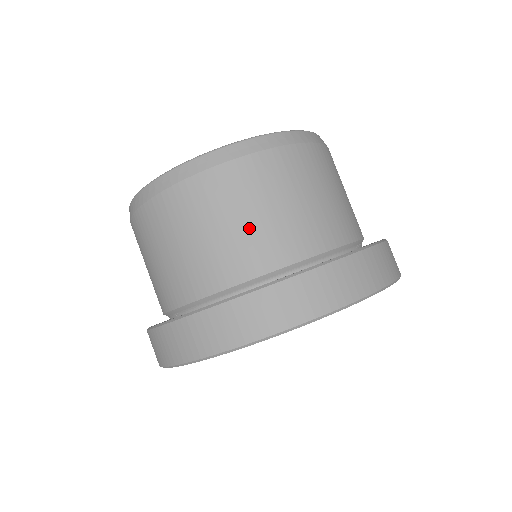
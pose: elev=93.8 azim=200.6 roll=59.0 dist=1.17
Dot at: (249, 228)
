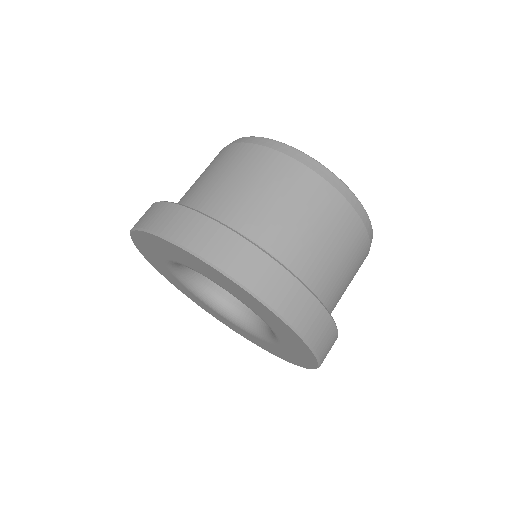
Dot at: (280, 212)
